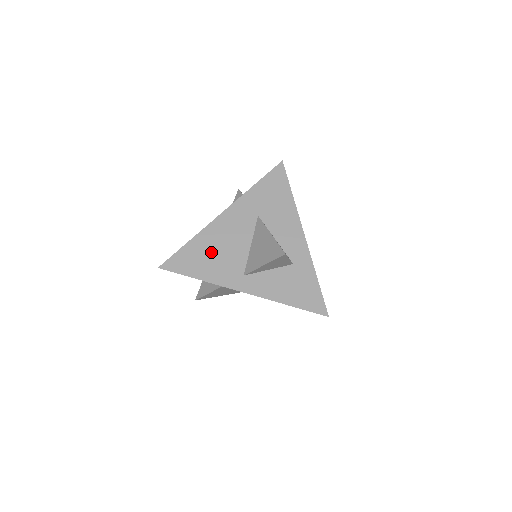
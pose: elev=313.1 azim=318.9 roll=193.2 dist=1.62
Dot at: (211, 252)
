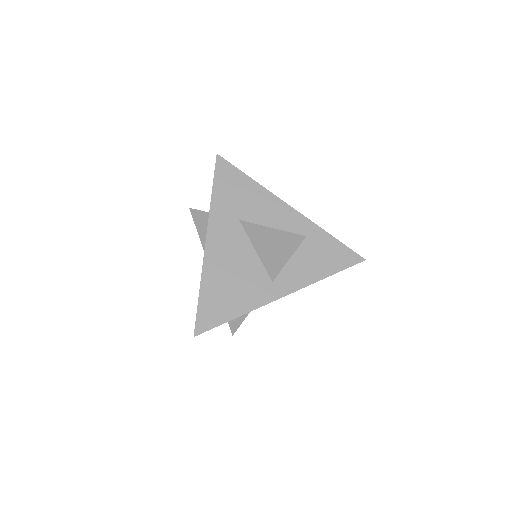
Dot at: (227, 284)
